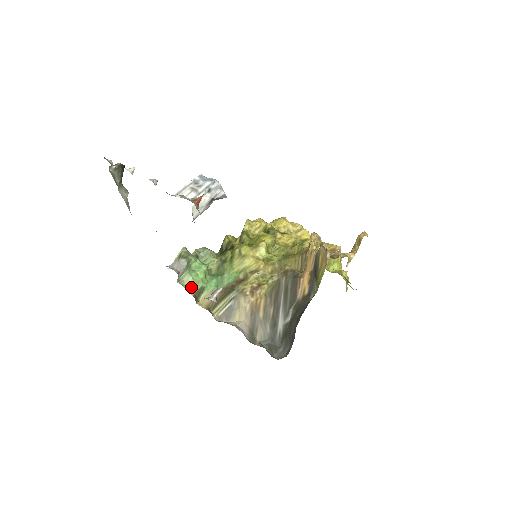
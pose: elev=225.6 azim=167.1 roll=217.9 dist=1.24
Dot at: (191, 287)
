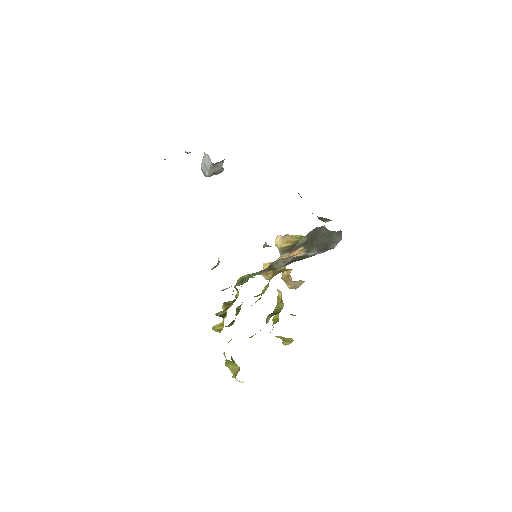
Dot at: occluded
